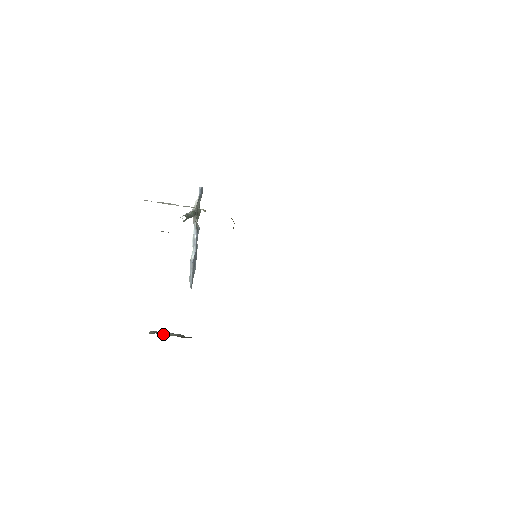
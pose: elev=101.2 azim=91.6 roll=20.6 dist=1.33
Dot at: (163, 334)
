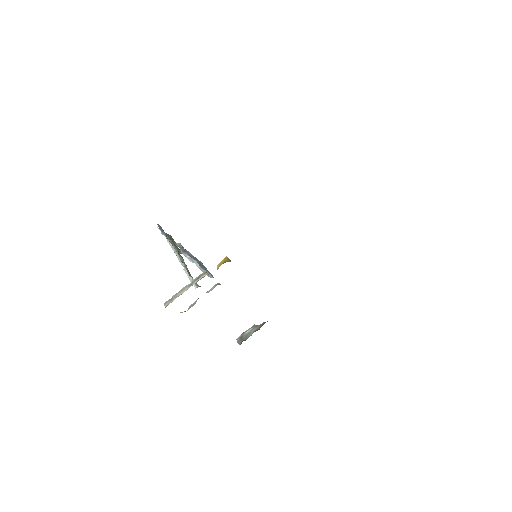
Dot at: (246, 337)
